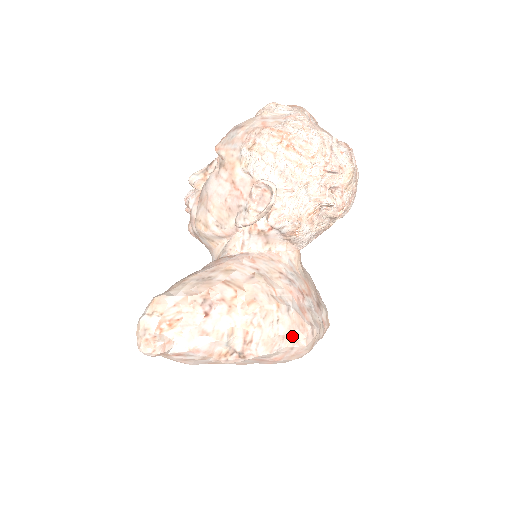
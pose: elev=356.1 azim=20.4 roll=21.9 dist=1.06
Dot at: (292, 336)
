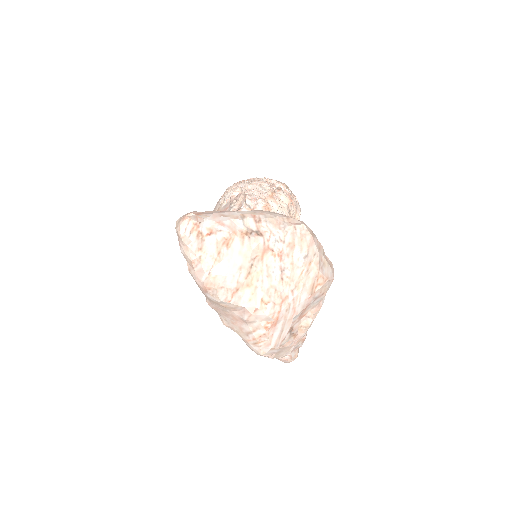
Dot at: (290, 220)
